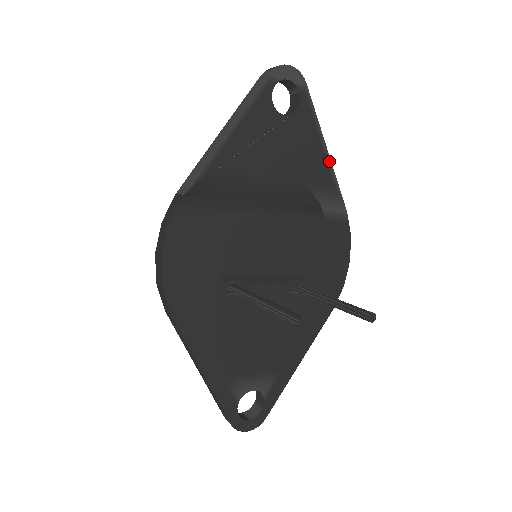
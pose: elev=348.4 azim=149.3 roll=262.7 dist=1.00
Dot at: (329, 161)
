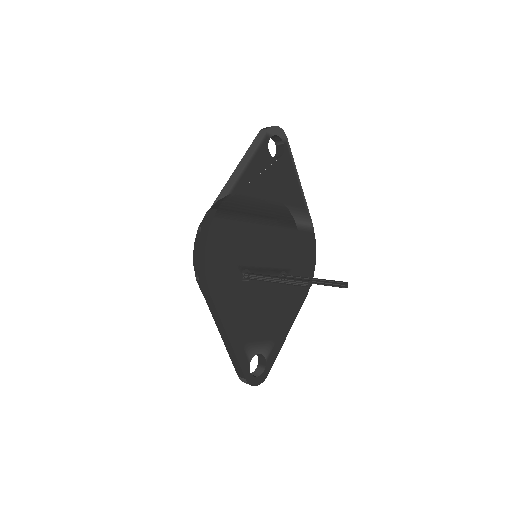
Dot at: (302, 190)
